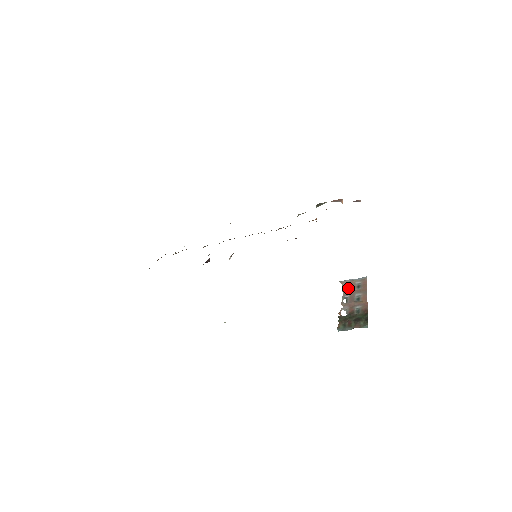
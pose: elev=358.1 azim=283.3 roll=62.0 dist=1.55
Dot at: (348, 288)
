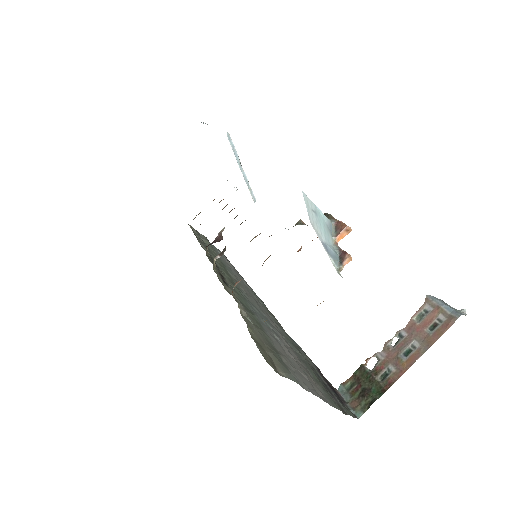
Dot at: (421, 318)
